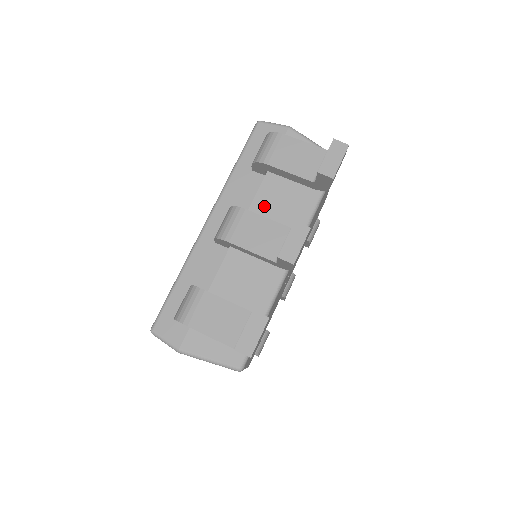
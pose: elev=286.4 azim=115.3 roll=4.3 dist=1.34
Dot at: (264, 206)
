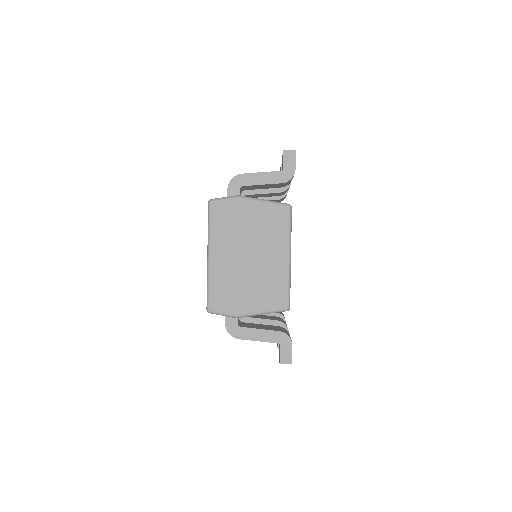
Dot at: occluded
